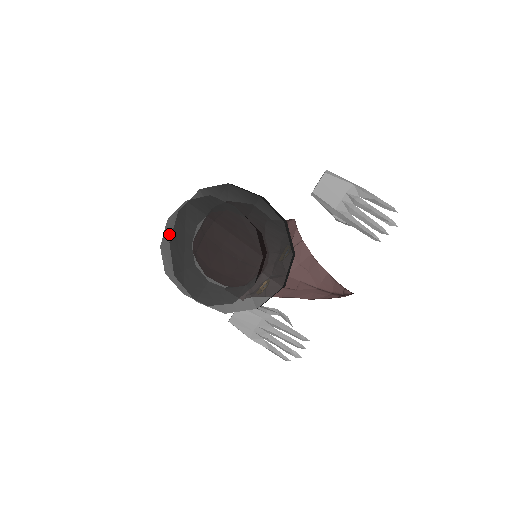
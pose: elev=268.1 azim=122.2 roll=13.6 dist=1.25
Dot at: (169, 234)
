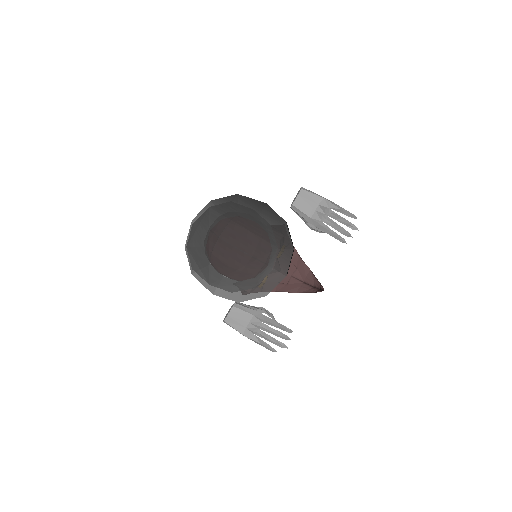
Dot at: (194, 236)
